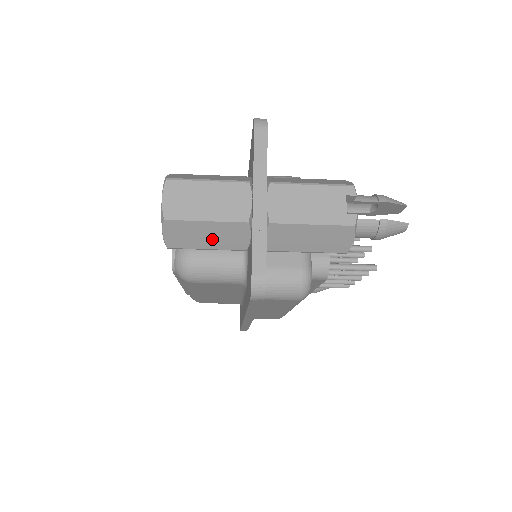
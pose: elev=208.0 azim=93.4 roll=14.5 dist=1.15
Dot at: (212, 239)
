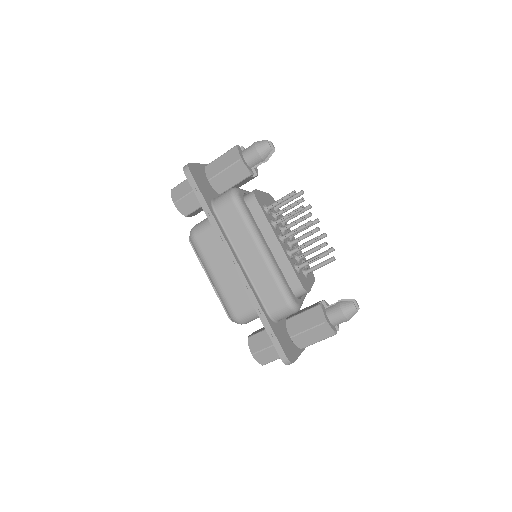
Dot at: (188, 188)
